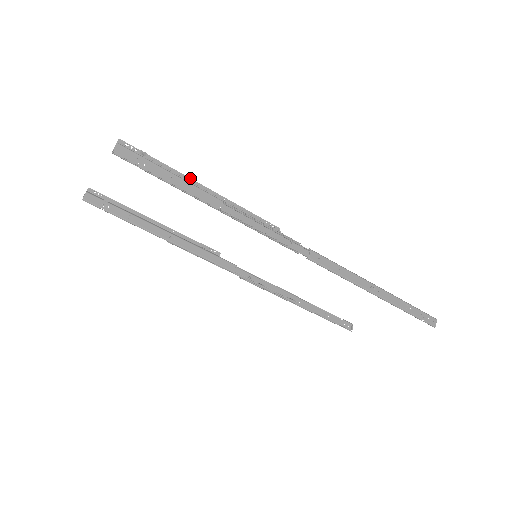
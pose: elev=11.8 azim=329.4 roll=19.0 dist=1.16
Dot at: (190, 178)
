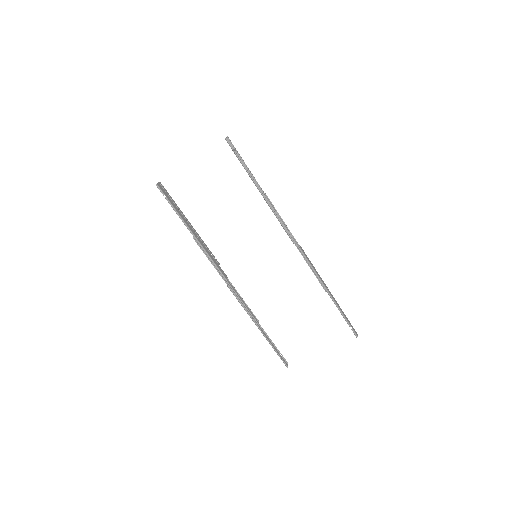
Dot at: (251, 174)
